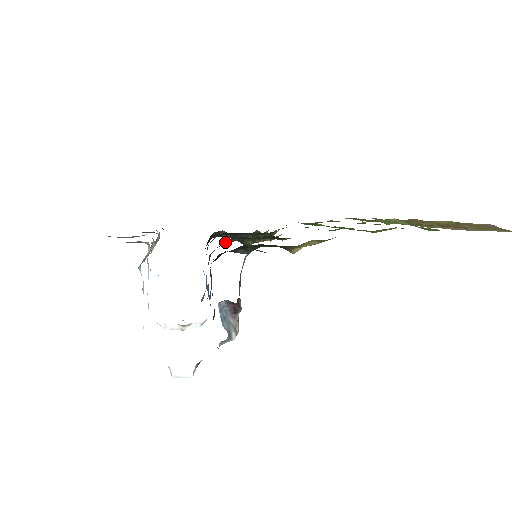
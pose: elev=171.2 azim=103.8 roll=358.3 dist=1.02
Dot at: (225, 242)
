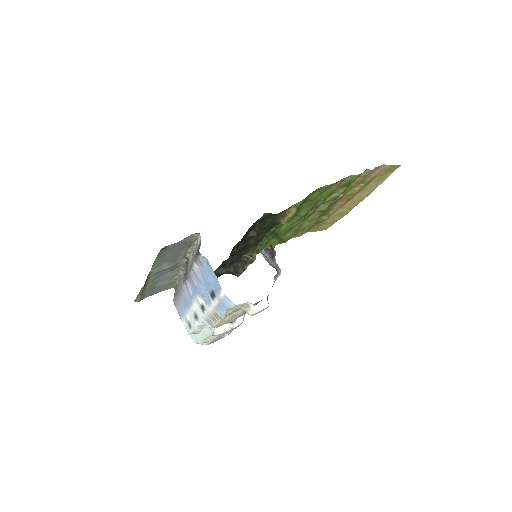
Dot at: (232, 252)
